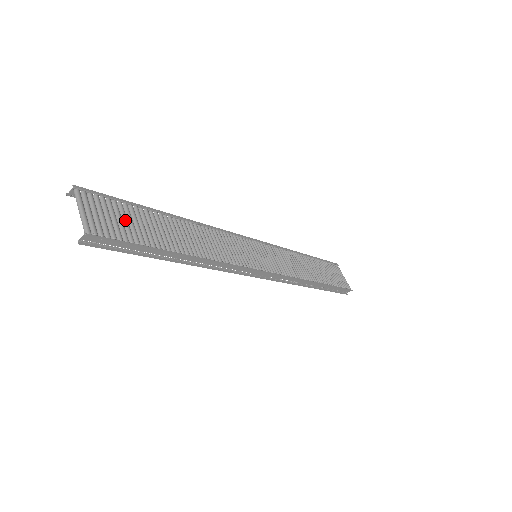
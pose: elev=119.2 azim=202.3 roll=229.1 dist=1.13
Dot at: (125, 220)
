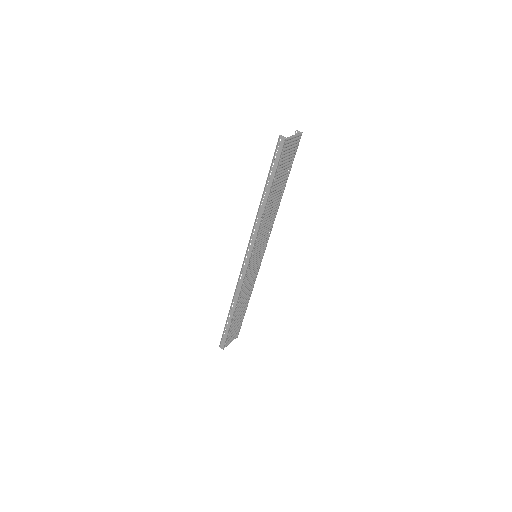
Dot at: (287, 161)
